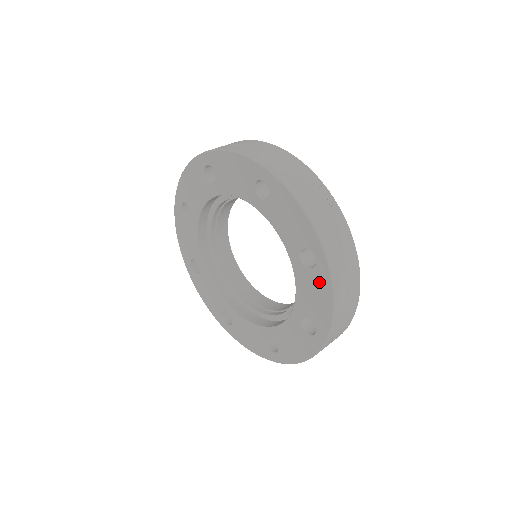
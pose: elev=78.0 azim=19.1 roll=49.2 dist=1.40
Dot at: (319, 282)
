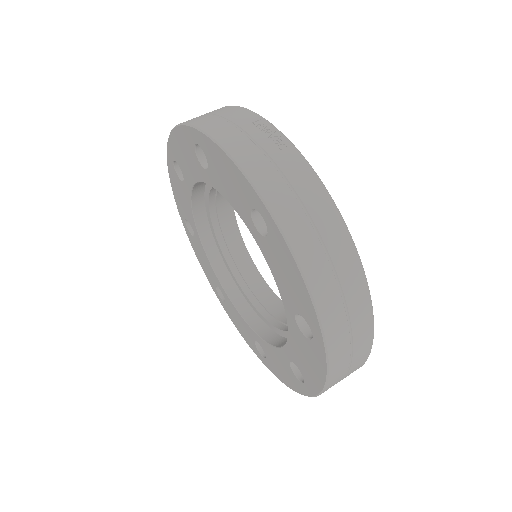
Dot at: (279, 250)
